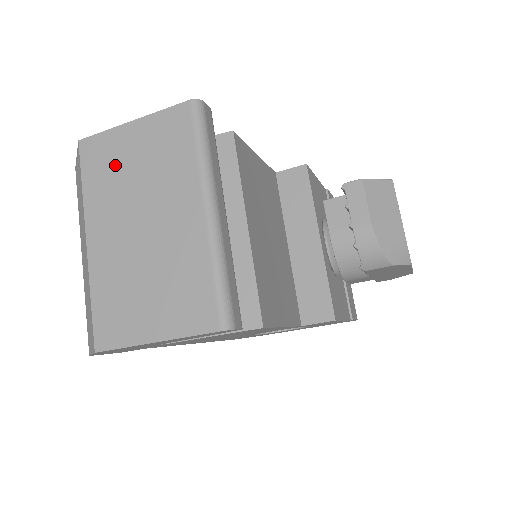
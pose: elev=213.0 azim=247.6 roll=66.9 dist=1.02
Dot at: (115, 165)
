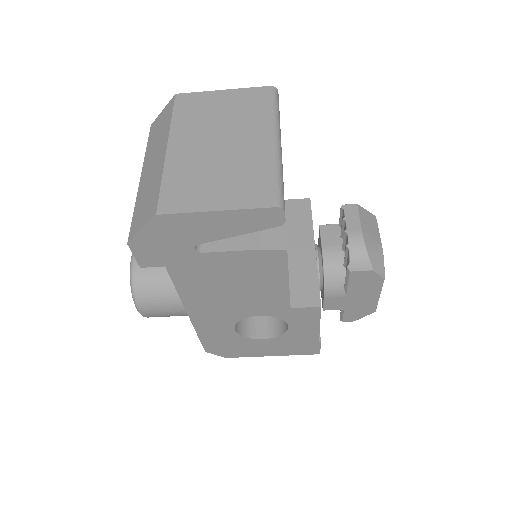
Dot at: (204, 109)
